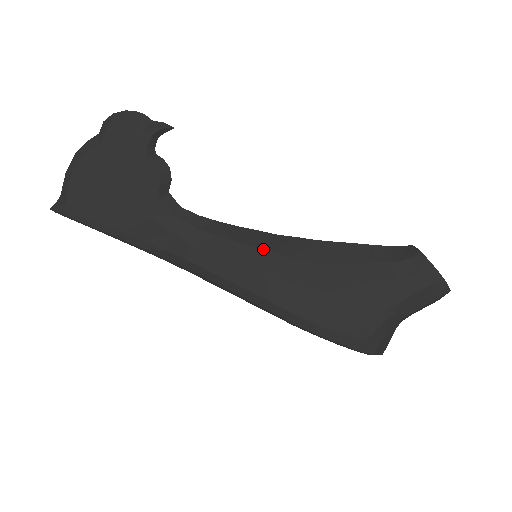
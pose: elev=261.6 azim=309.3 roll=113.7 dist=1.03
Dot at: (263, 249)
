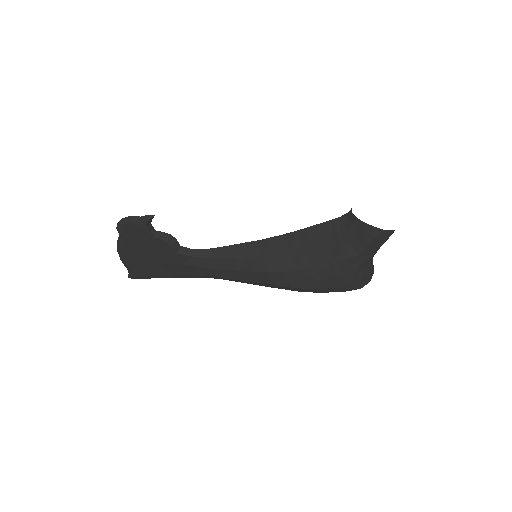
Dot at: (255, 256)
